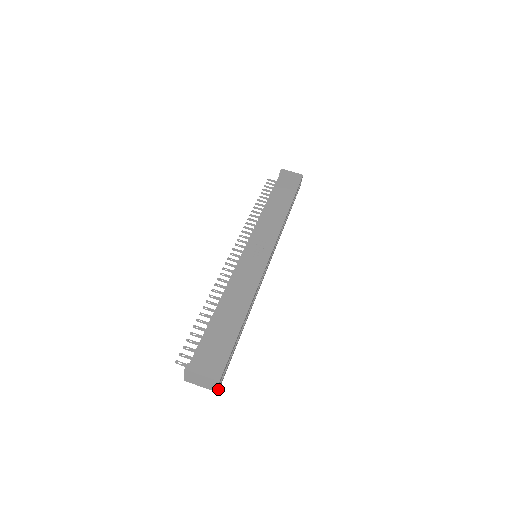
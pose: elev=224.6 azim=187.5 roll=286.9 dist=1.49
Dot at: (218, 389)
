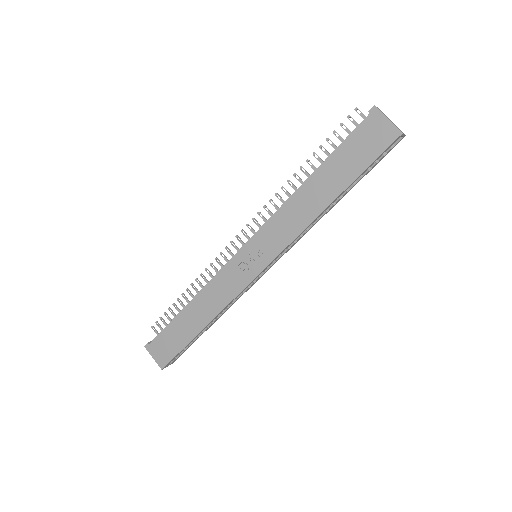
Dot at: occluded
